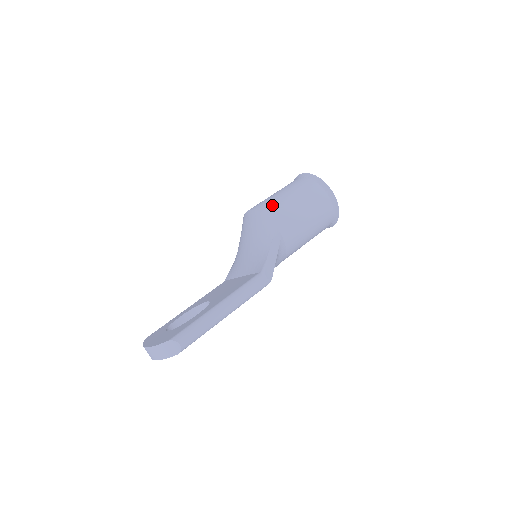
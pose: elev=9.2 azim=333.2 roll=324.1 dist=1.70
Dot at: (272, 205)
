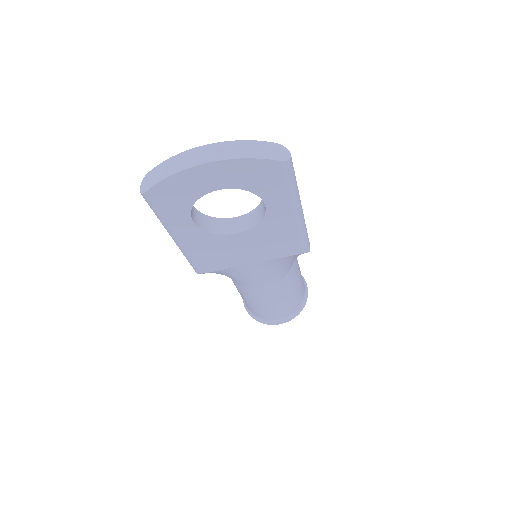
Dot at: occluded
